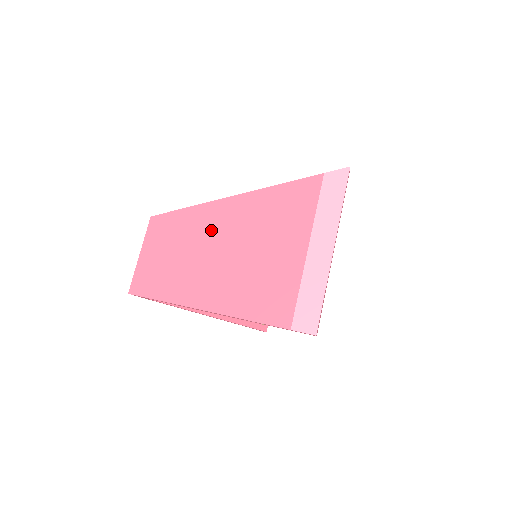
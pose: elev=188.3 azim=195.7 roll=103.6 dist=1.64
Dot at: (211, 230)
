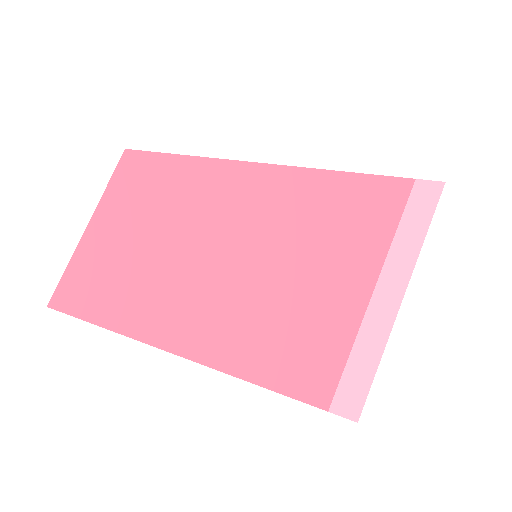
Dot at: (241, 217)
